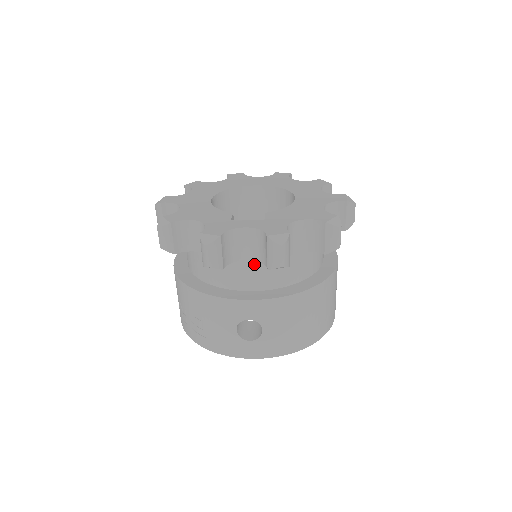
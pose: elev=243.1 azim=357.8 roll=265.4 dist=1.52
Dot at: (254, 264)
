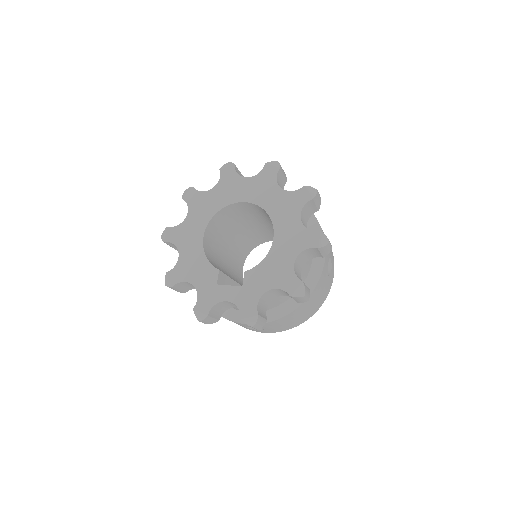
Dot at: occluded
